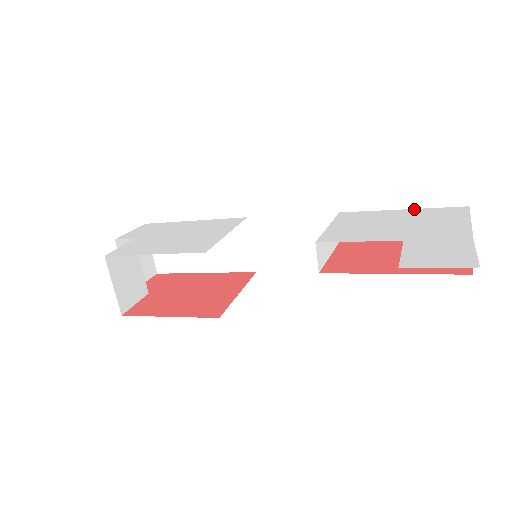
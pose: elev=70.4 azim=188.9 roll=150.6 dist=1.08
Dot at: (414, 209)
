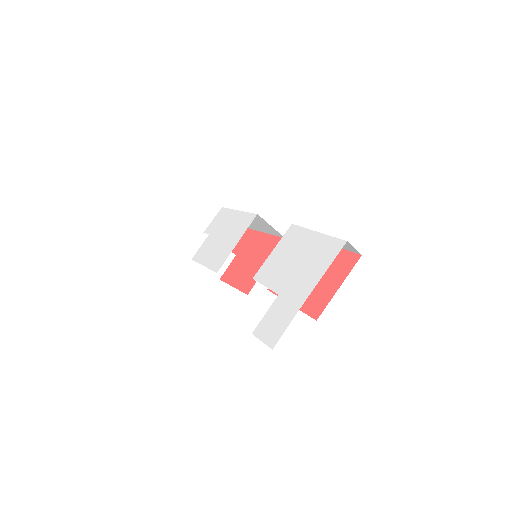
Dot at: (321, 235)
